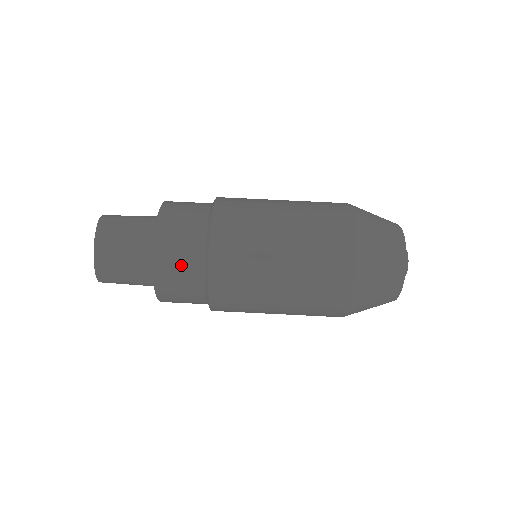
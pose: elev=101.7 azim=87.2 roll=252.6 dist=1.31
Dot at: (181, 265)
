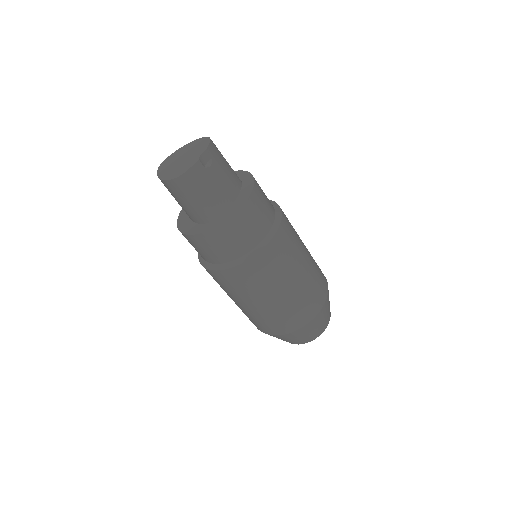
Dot at: occluded
